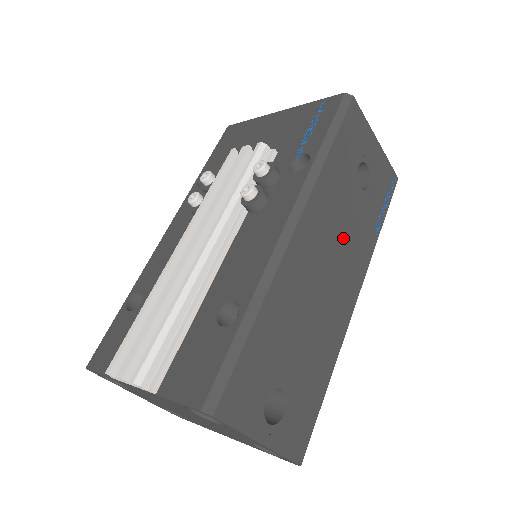
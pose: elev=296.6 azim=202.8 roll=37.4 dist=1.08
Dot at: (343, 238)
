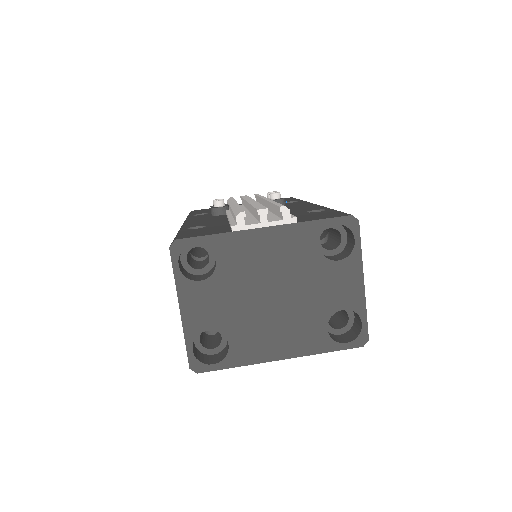
Dot at: occluded
